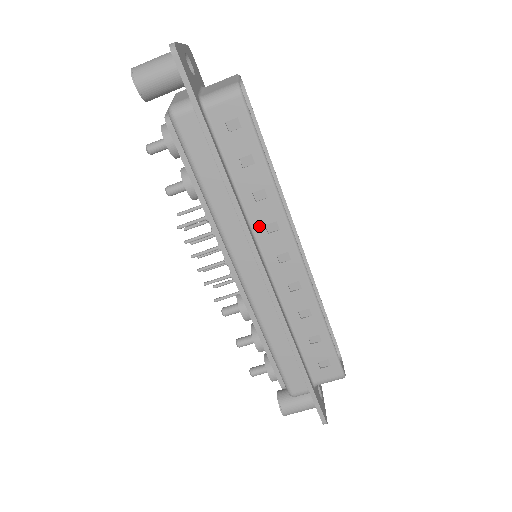
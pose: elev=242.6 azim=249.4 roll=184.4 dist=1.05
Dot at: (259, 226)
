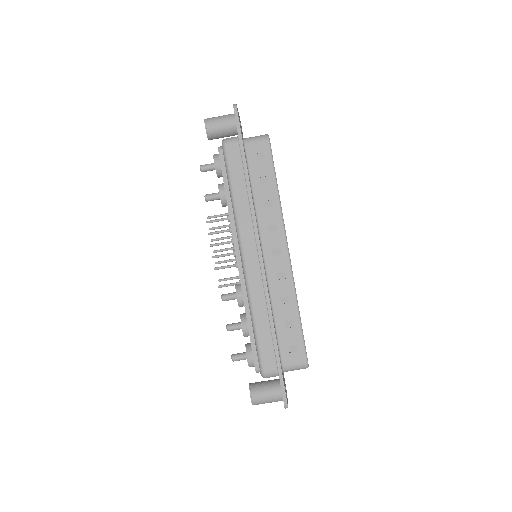
Dot at: (264, 225)
